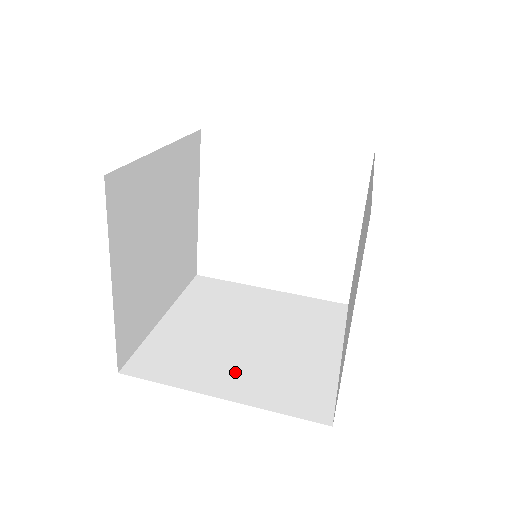
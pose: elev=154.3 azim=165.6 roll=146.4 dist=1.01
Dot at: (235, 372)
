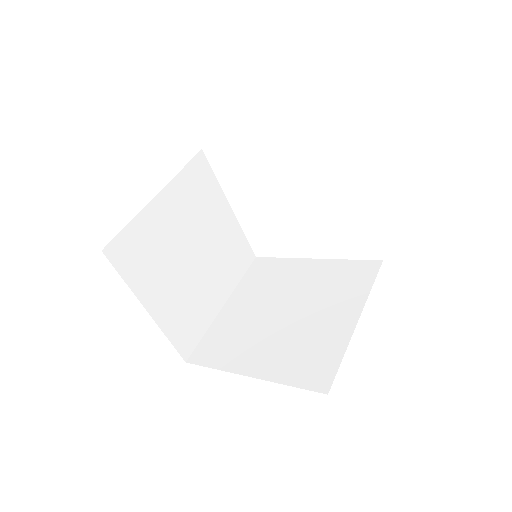
Dot at: (264, 351)
